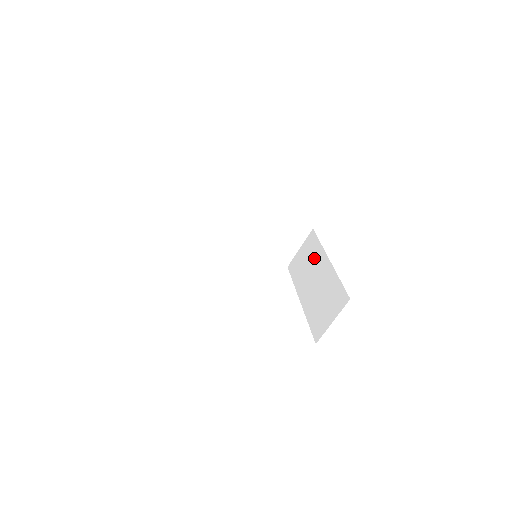
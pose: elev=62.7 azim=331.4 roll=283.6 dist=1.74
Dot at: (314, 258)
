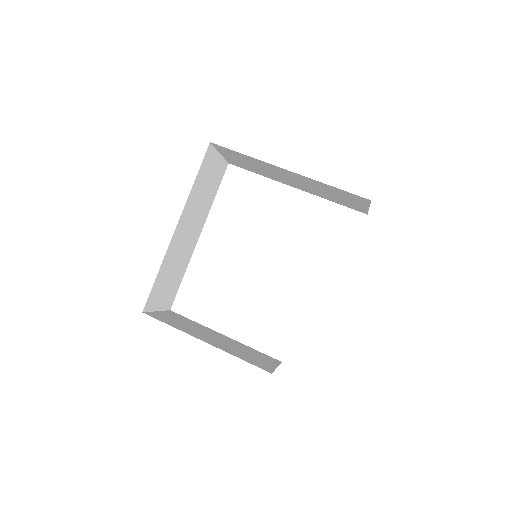
Dot at: occluded
